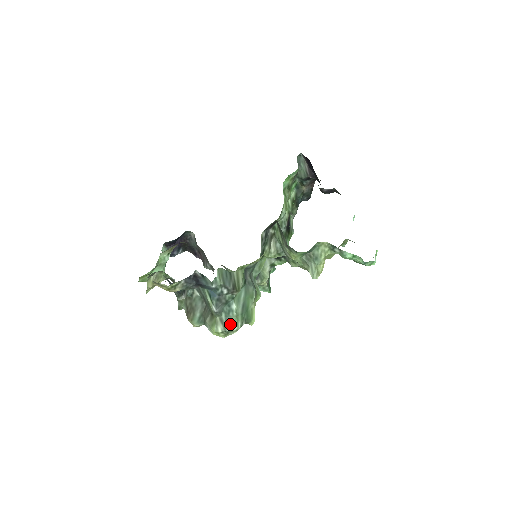
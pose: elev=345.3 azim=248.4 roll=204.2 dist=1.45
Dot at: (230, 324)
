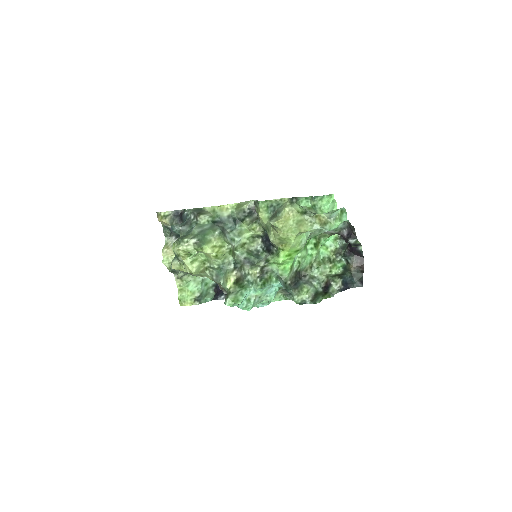
Dot at: (185, 237)
